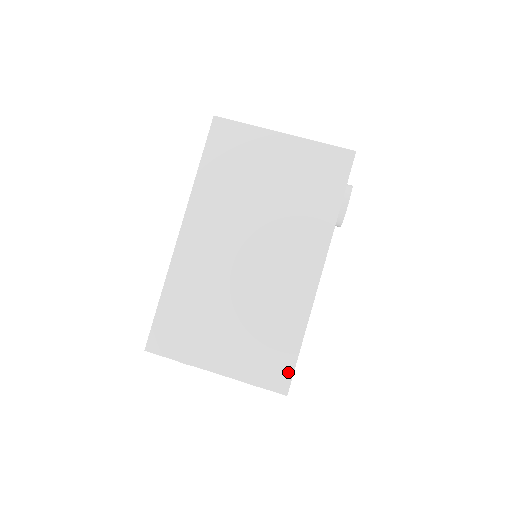
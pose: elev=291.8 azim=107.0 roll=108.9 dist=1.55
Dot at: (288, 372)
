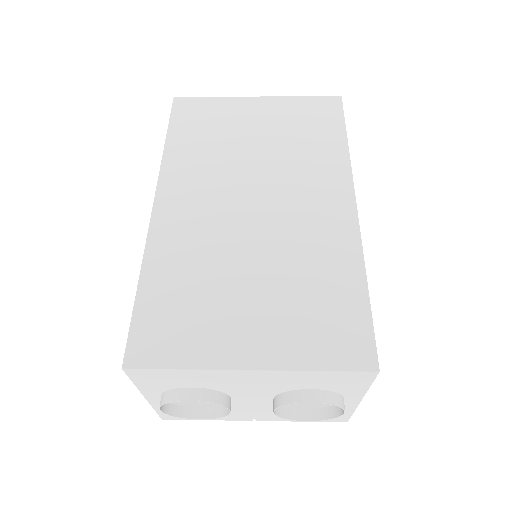
Dot at: (366, 335)
